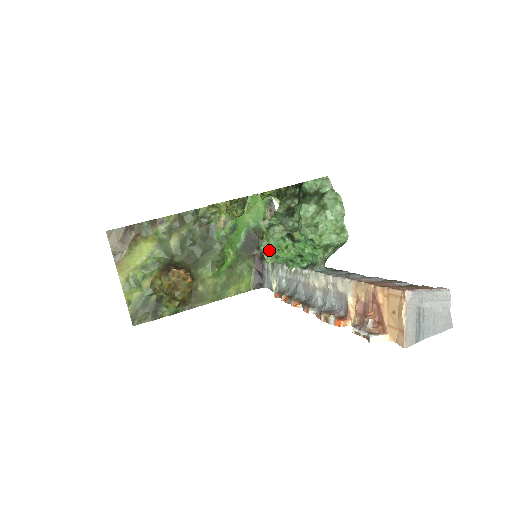
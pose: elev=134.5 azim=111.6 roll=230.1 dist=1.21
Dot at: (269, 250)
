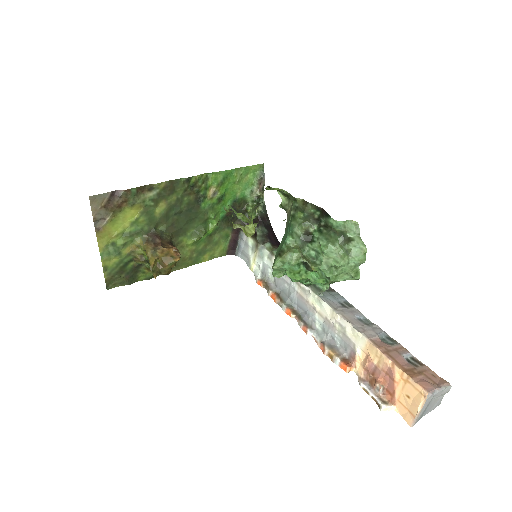
Dot at: (280, 268)
